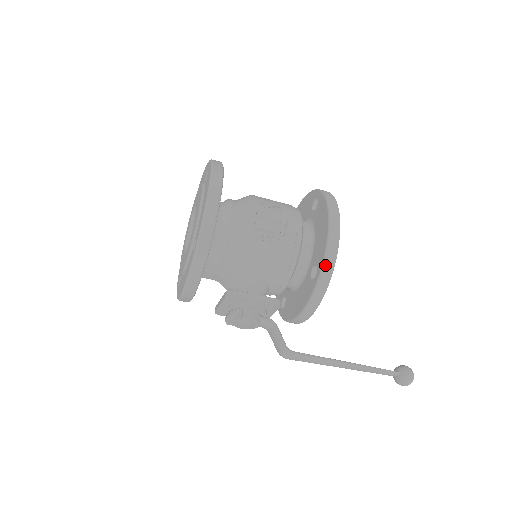
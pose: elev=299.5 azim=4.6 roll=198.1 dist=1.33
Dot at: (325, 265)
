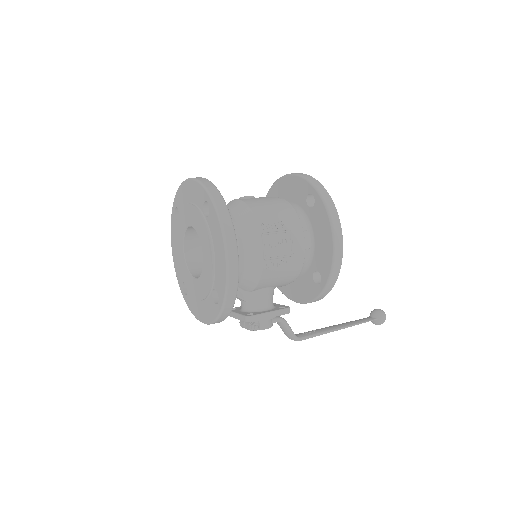
Dot at: (331, 280)
